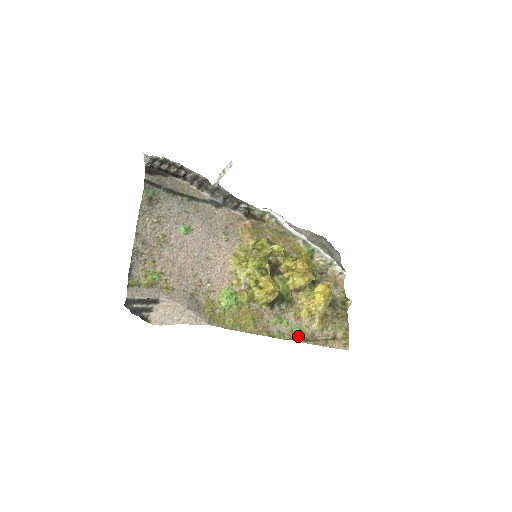
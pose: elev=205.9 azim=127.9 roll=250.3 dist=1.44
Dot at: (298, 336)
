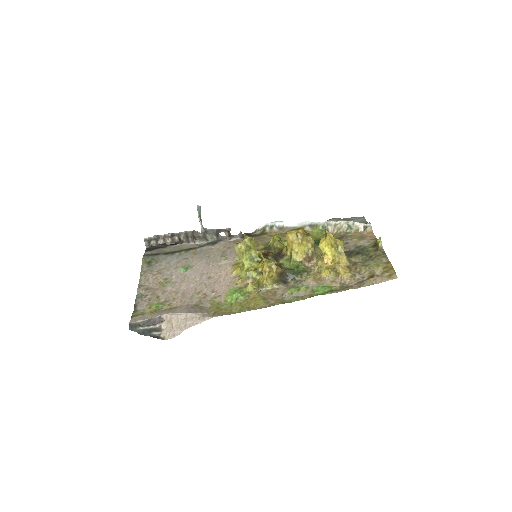
Dot at: (321, 292)
